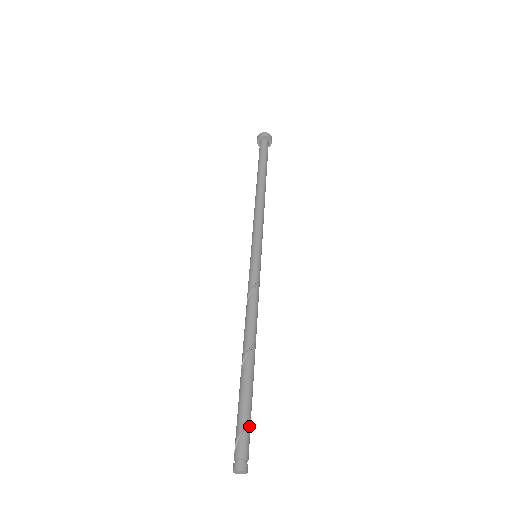
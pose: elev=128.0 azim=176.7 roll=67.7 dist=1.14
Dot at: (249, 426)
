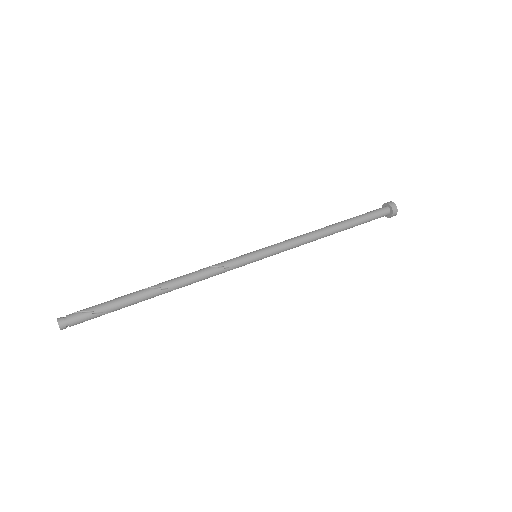
Dot at: (97, 315)
